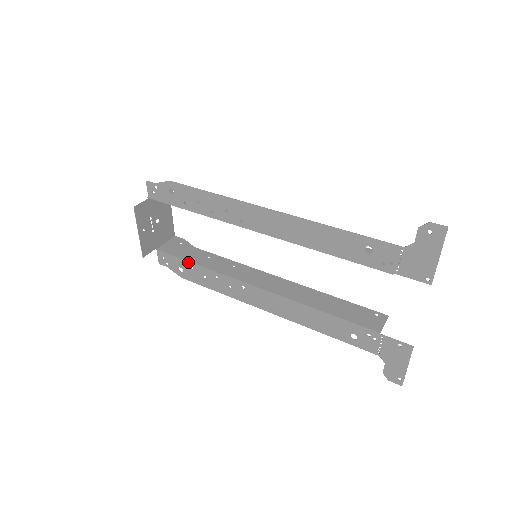
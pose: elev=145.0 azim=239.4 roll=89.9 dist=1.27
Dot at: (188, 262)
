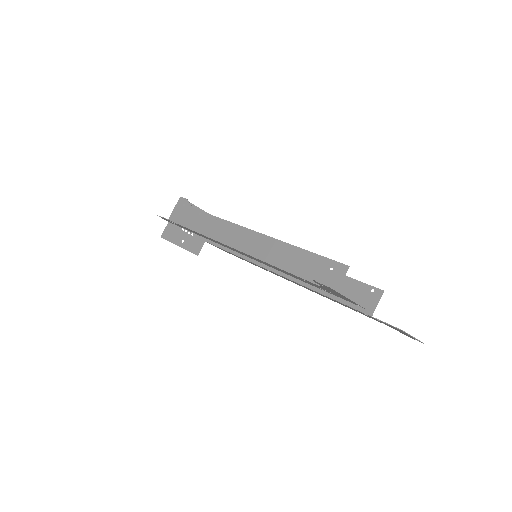
Dot at: occluded
